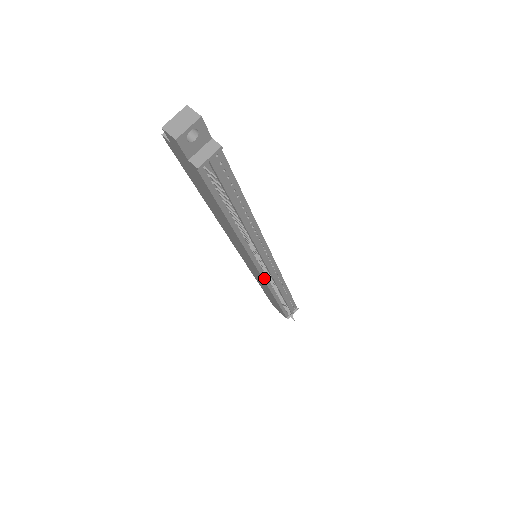
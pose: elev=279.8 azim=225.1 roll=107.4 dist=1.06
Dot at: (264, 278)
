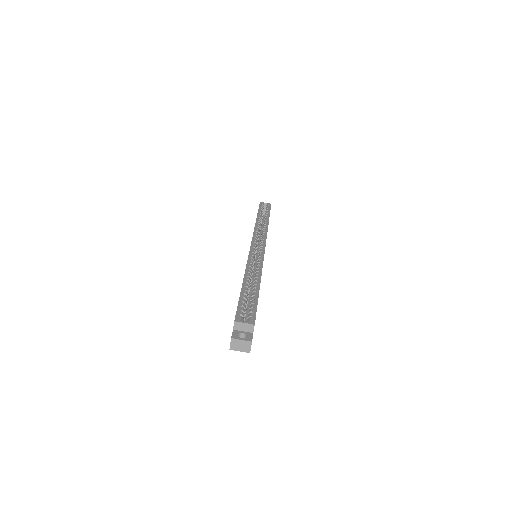
Dot at: occluded
